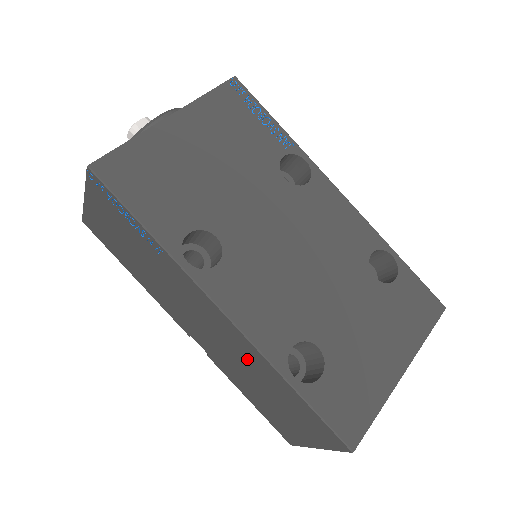
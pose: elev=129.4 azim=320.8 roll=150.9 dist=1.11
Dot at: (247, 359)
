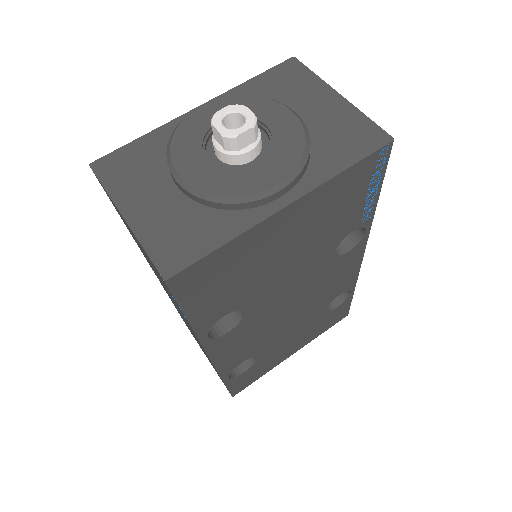
Dot at: occluded
